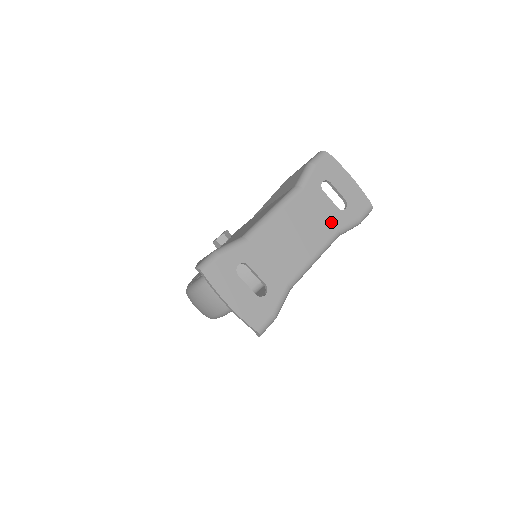
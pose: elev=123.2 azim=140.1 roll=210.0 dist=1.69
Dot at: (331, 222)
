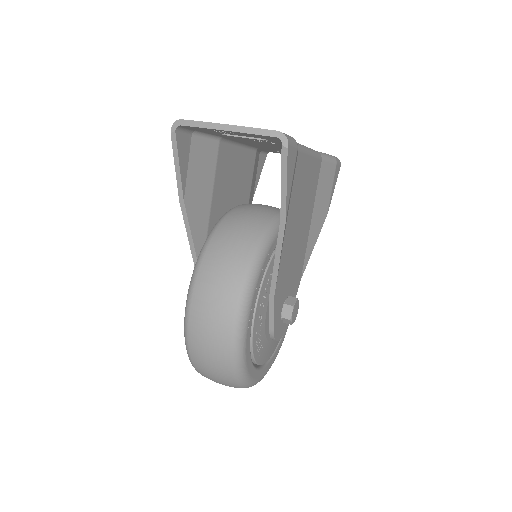
Dot at: occluded
